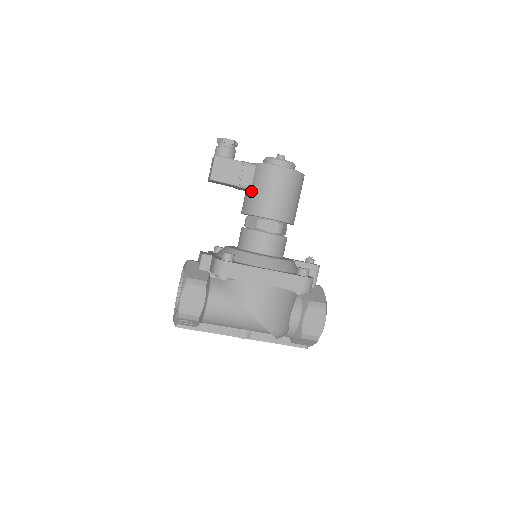
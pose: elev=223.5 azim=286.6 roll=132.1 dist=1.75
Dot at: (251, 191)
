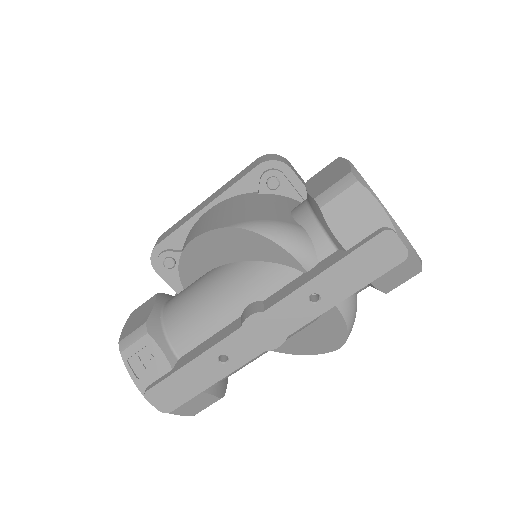
Dot at: occluded
